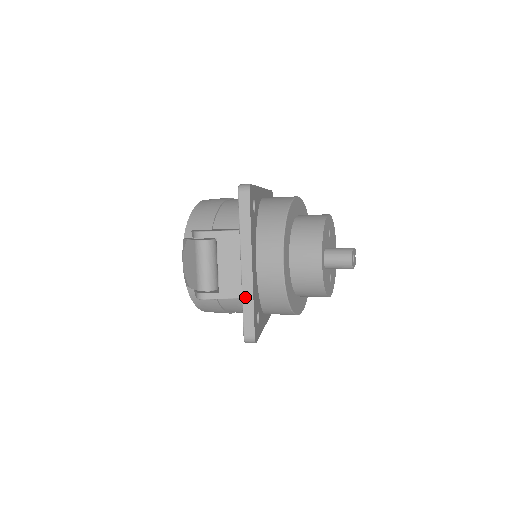
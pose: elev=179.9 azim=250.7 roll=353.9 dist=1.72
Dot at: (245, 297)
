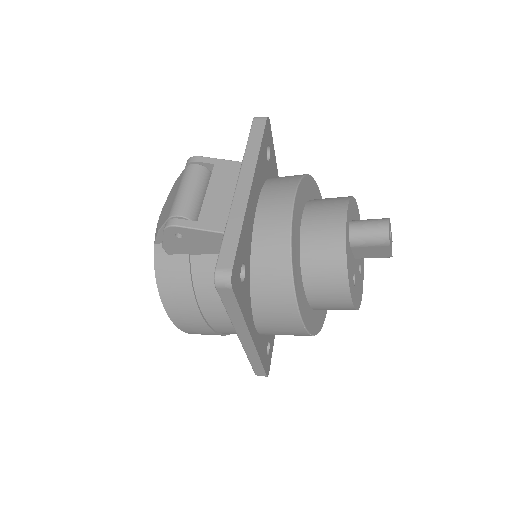
Dot at: (232, 219)
